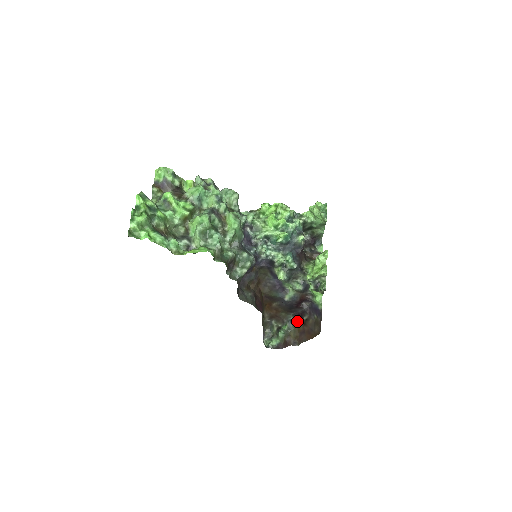
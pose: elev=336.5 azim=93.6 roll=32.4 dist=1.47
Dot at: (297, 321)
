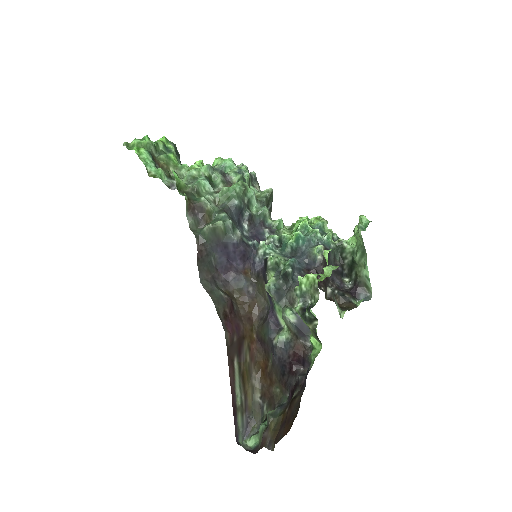
Dot at: (287, 404)
